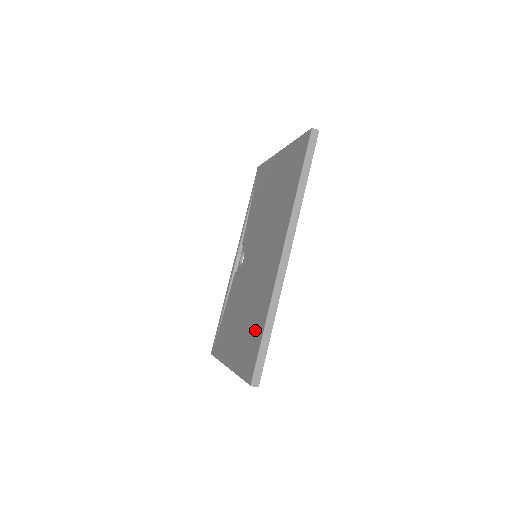
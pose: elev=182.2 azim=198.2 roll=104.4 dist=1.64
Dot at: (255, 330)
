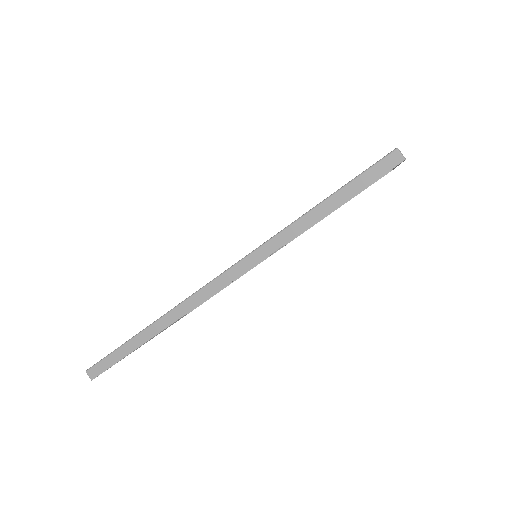
Dot at: occluded
